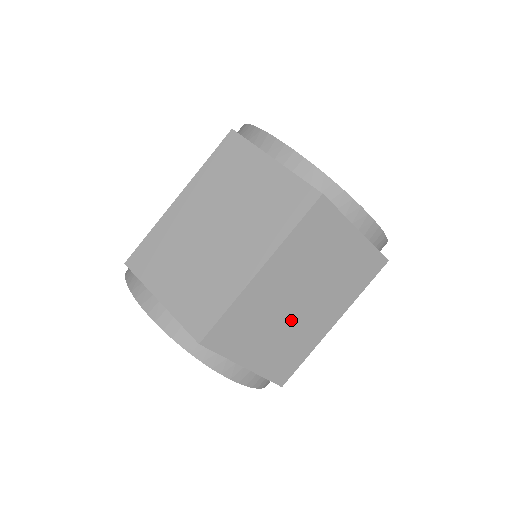
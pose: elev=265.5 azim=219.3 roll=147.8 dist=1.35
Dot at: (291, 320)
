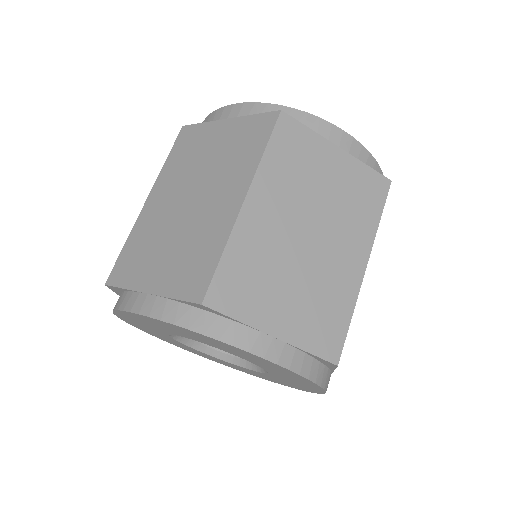
Dot at: occluded
